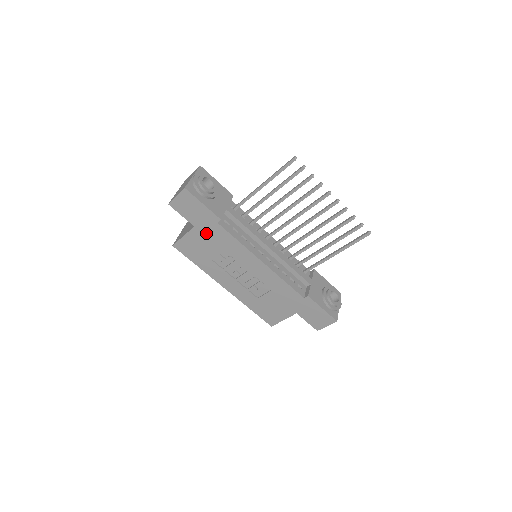
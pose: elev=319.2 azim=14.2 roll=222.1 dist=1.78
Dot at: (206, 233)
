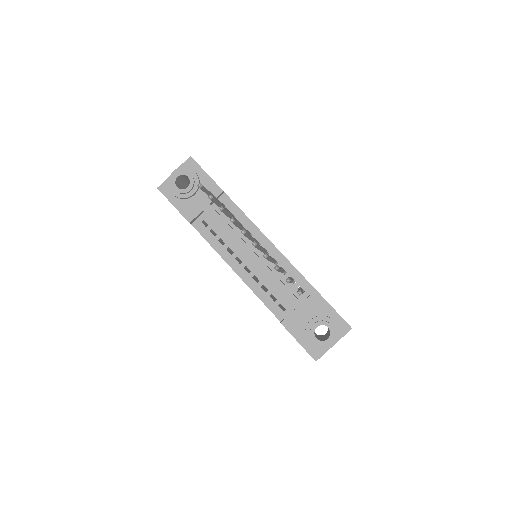
Dot at: occluded
